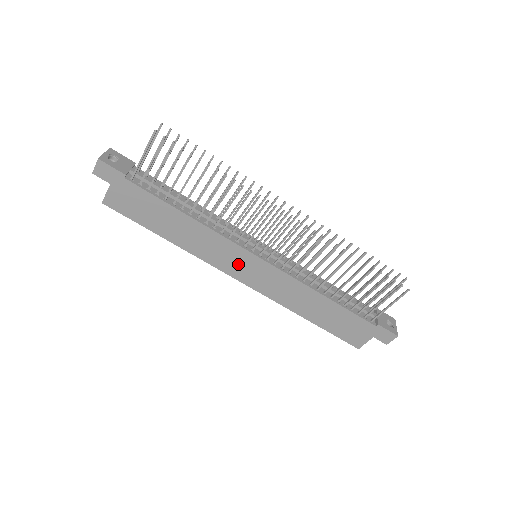
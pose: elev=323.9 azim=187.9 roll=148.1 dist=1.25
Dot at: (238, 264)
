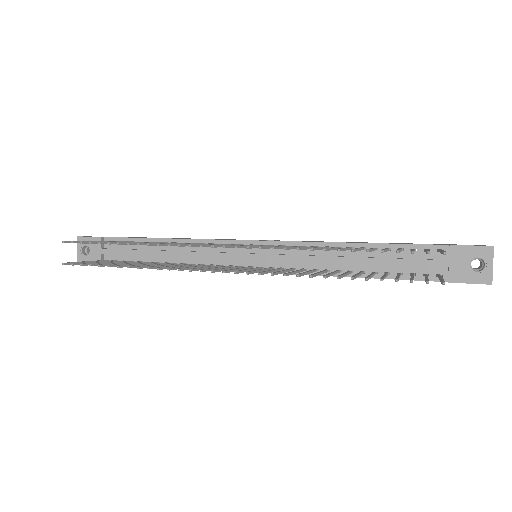
Dot at: occluded
